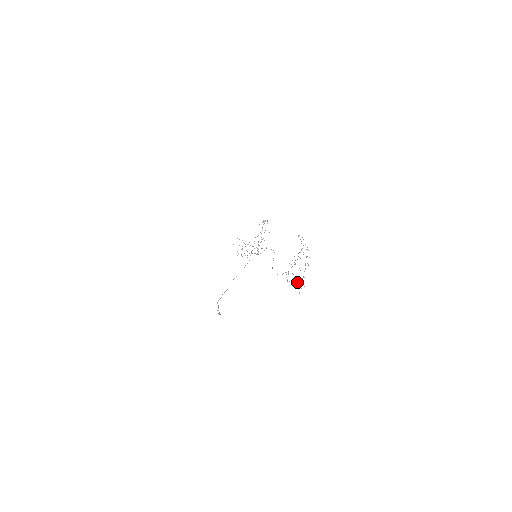
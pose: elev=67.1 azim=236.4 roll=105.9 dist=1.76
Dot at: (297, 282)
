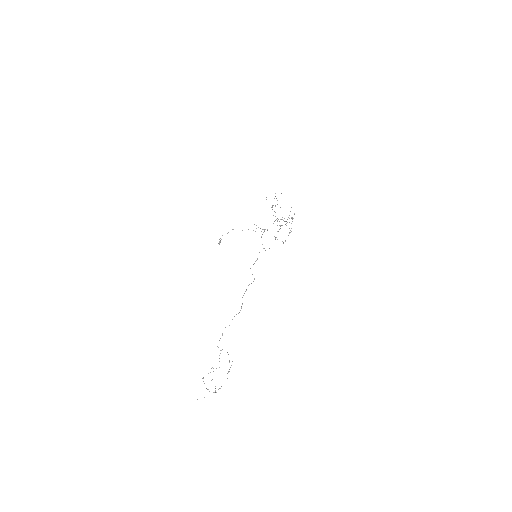
Dot at: occluded
